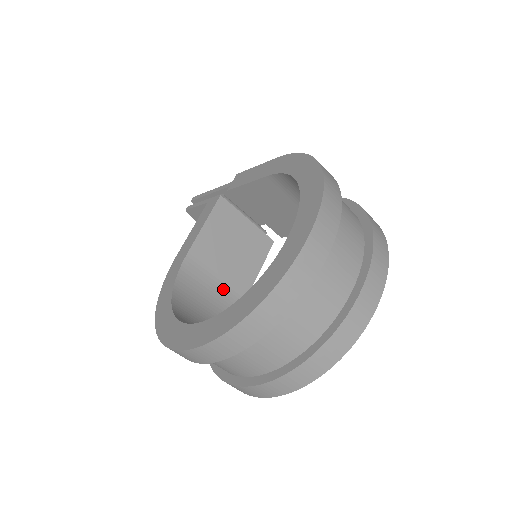
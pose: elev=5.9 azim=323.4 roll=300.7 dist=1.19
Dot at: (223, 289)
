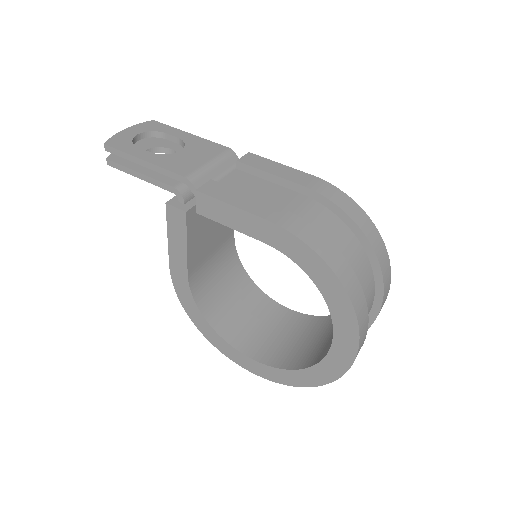
Dot at: (219, 252)
